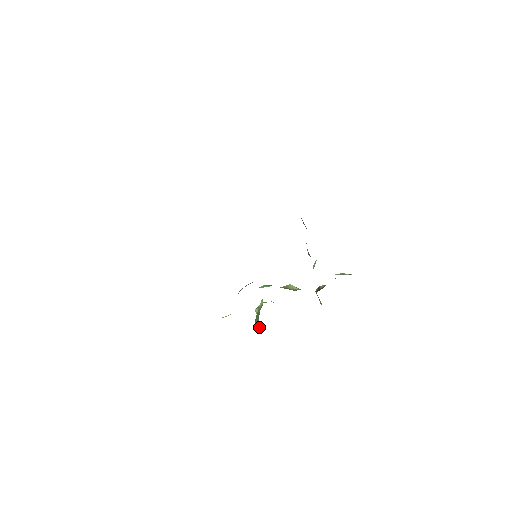
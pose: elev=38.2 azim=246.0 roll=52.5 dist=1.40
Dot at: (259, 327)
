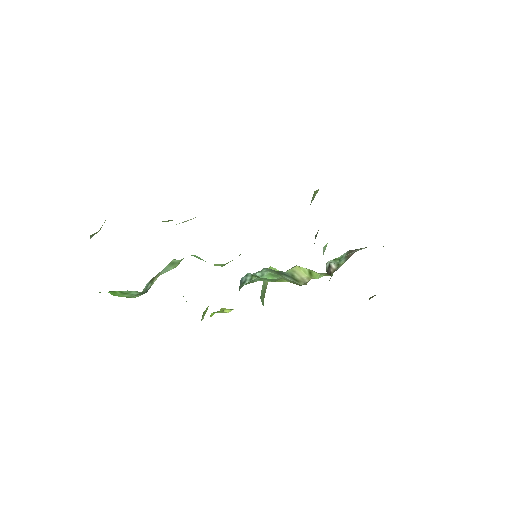
Dot at: occluded
